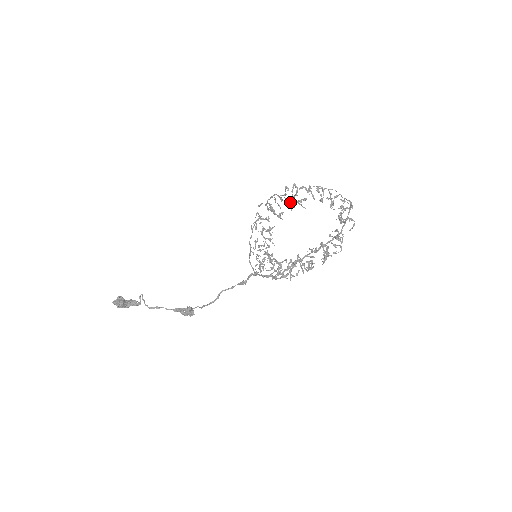
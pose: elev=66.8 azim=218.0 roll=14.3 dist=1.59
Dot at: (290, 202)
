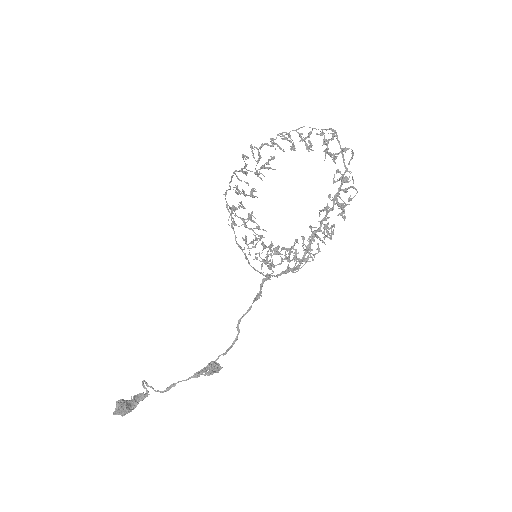
Dot at: (256, 171)
